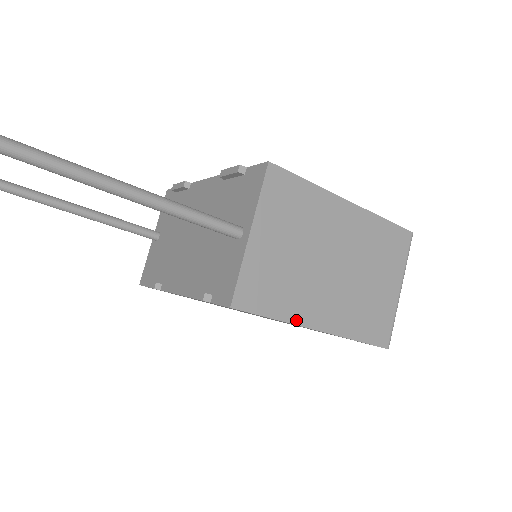
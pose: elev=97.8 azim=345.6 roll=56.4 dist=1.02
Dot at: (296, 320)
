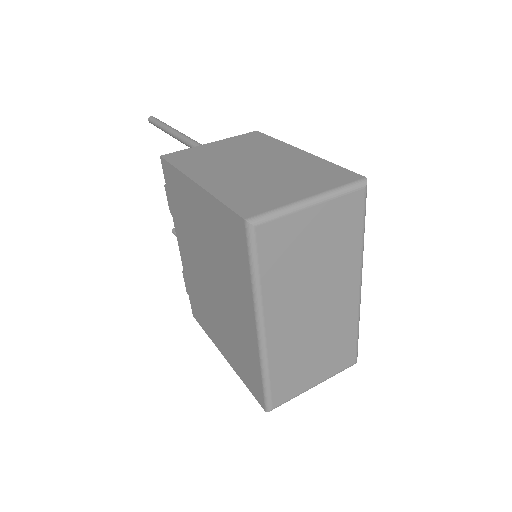
Dot at: (187, 173)
